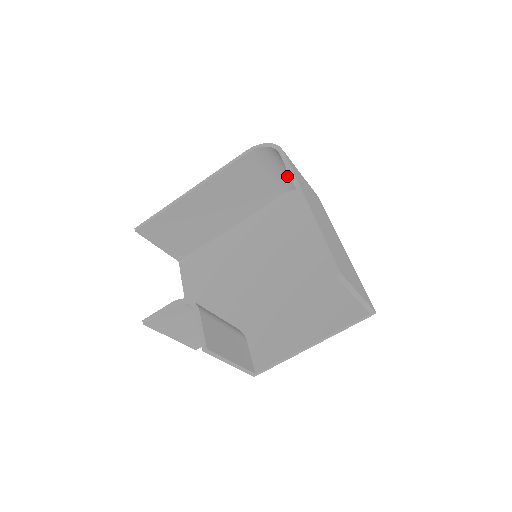
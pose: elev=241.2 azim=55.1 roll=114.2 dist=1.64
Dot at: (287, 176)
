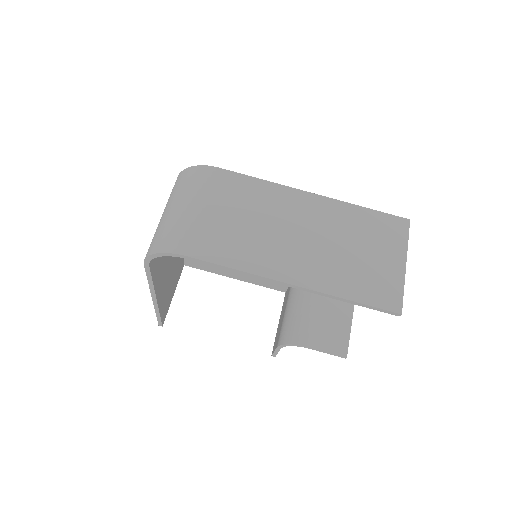
Dot at: occluded
